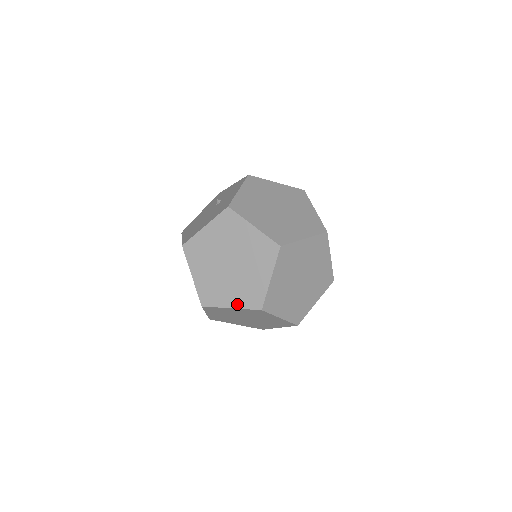
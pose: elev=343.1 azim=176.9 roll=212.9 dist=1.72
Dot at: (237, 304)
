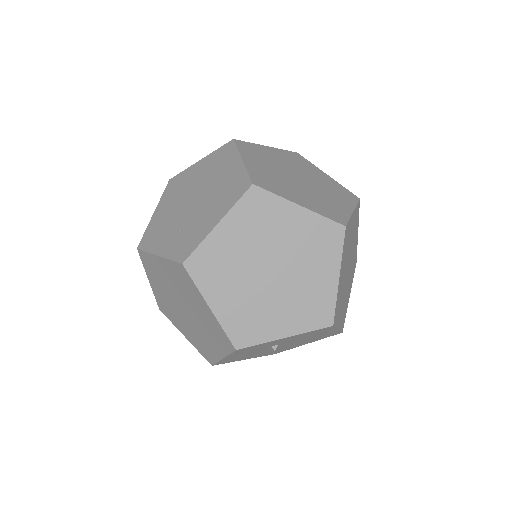
Dot at: (310, 207)
